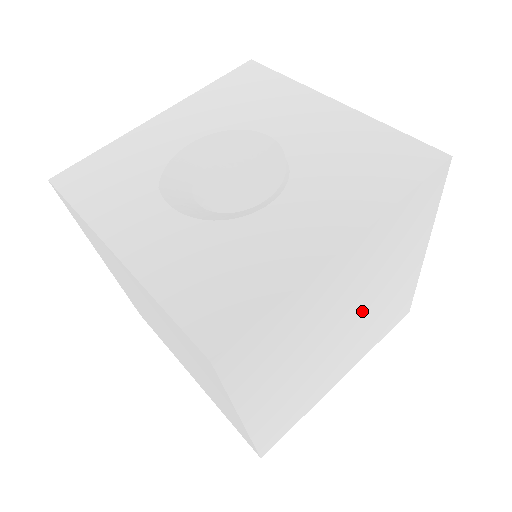
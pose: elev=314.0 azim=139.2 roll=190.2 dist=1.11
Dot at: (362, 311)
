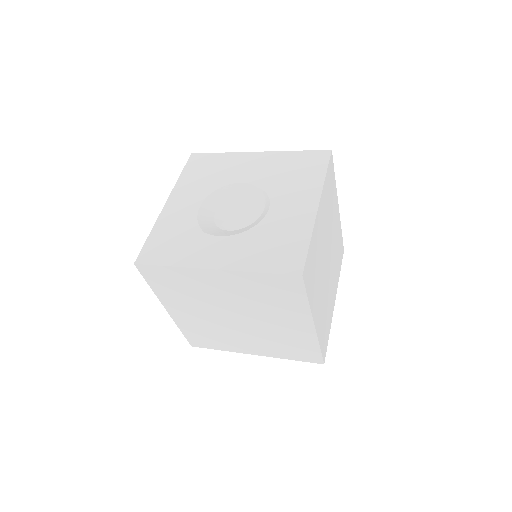
Dot at: (330, 248)
